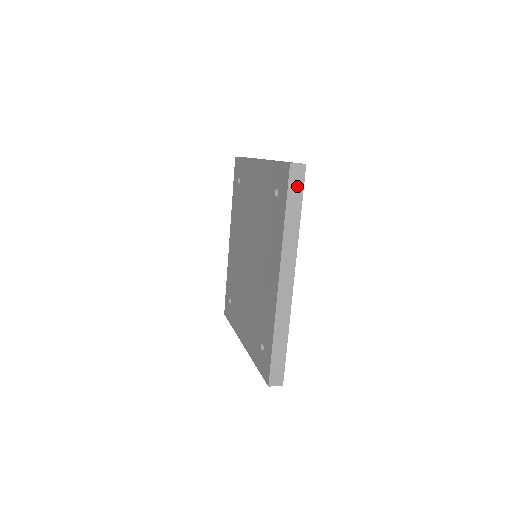
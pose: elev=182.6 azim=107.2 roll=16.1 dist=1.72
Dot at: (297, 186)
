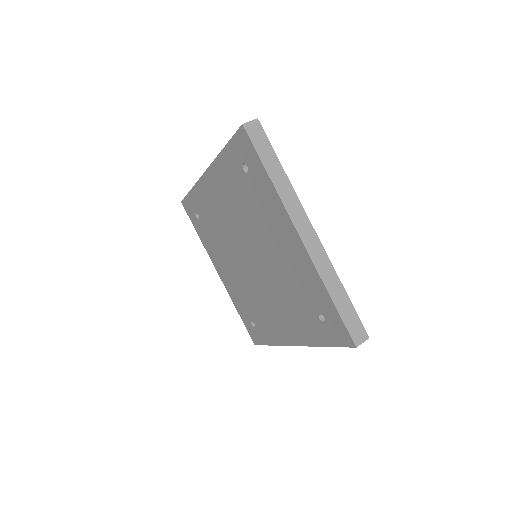
Dot at: occluded
